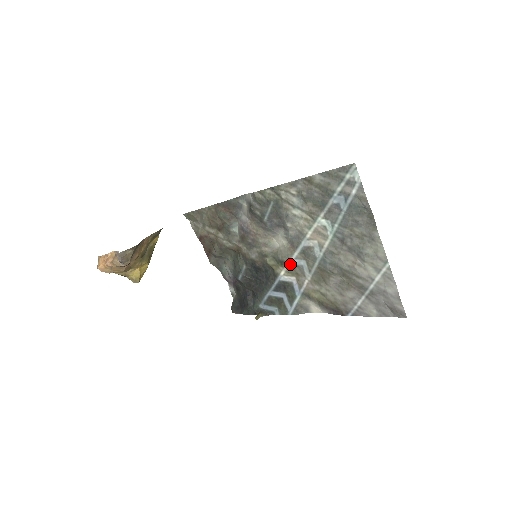
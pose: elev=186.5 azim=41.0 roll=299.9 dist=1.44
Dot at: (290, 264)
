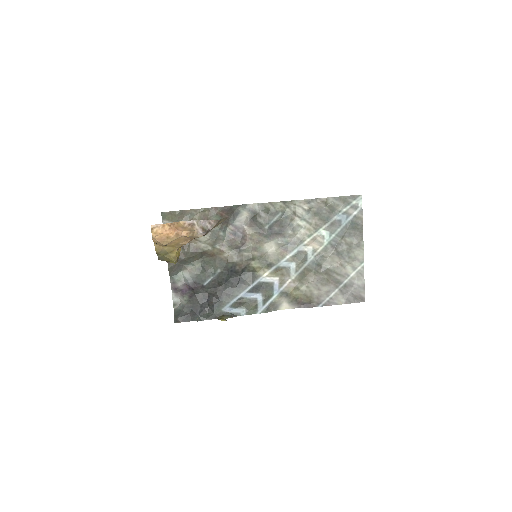
Dot at: (278, 266)
